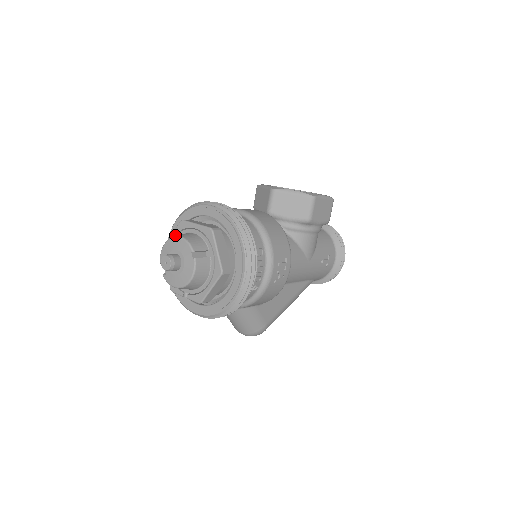
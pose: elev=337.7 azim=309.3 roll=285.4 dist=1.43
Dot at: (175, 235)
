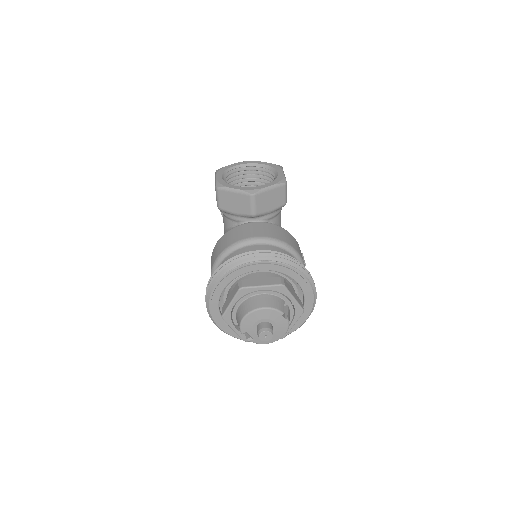
Dot at: (236, 302)
